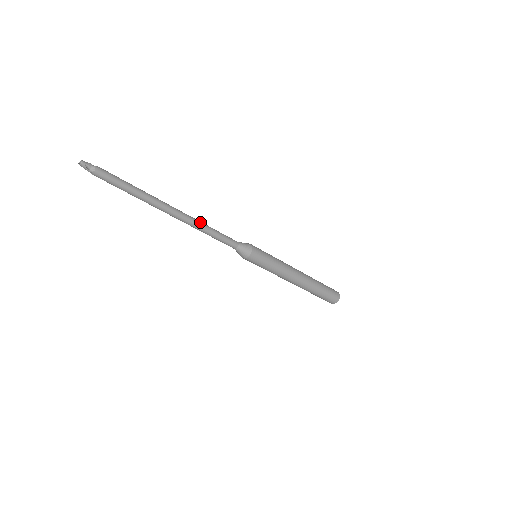
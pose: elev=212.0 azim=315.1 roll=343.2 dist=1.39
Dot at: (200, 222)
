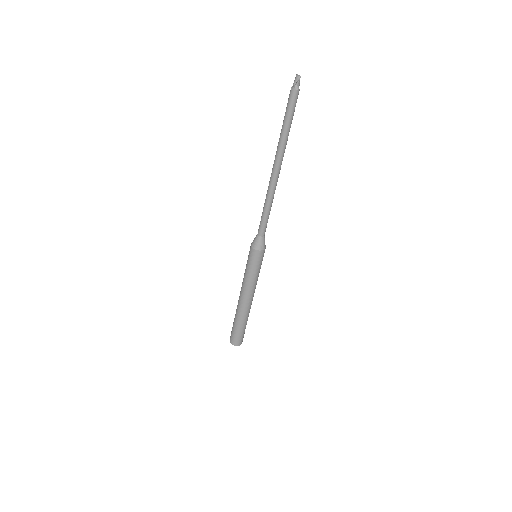
Dot at: occluded
